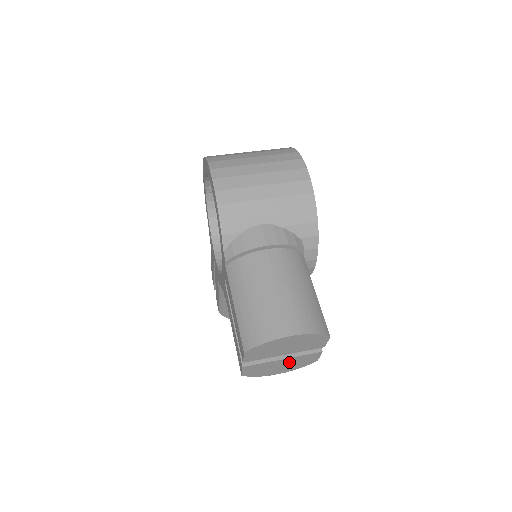
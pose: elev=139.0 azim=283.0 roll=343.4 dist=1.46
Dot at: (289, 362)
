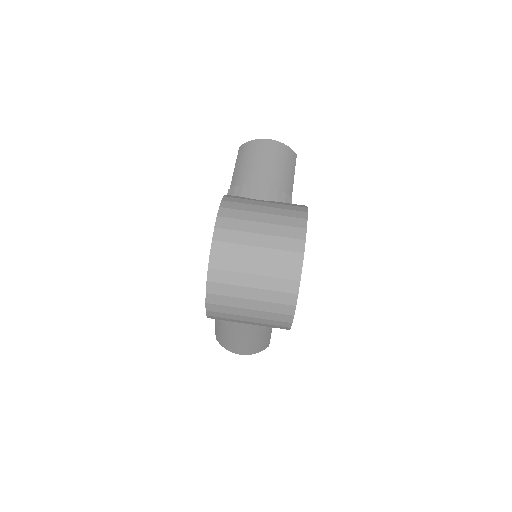
Dot at: occluded
